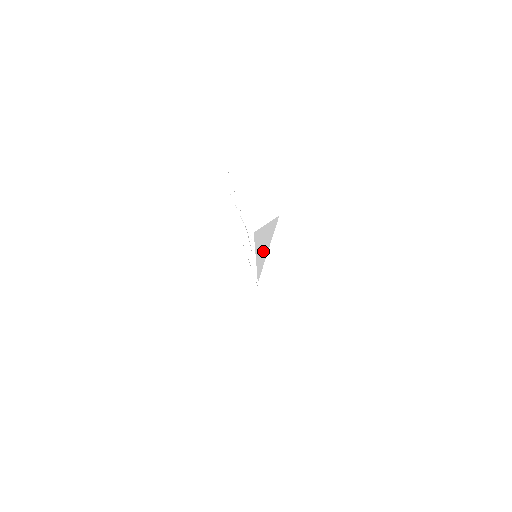
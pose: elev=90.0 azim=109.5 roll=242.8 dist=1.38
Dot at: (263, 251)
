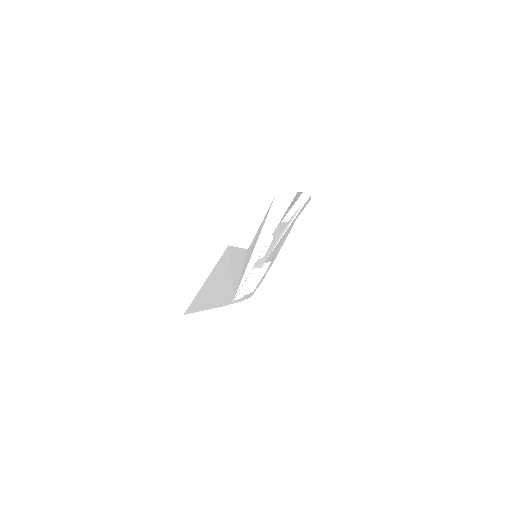
Dot at: (265, 238)
